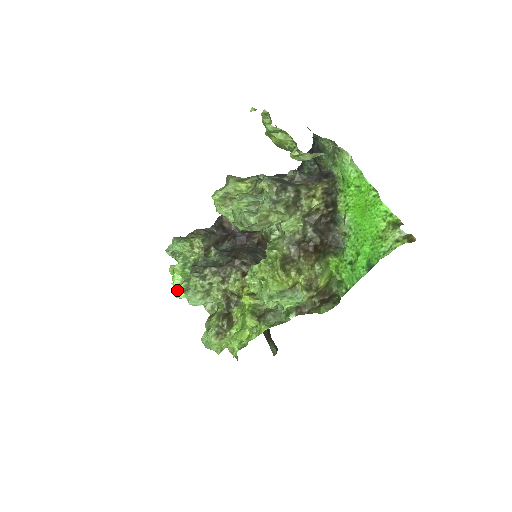
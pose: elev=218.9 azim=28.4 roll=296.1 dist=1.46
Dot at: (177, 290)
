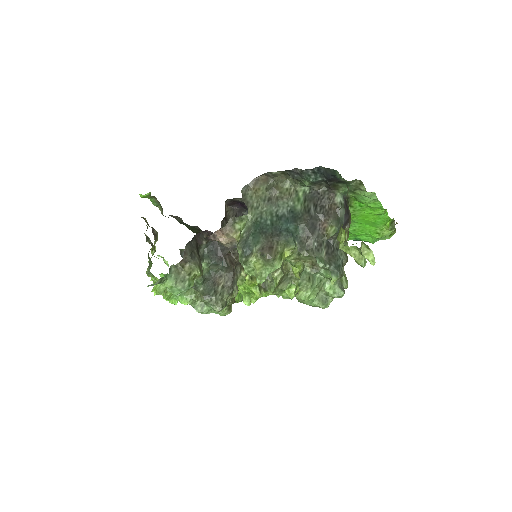
Dot at: (170, 300)
